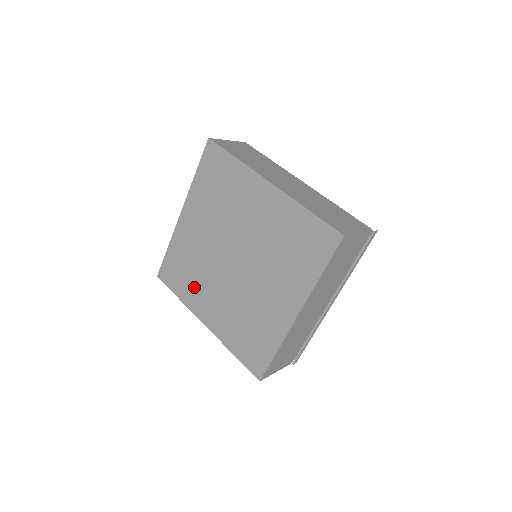
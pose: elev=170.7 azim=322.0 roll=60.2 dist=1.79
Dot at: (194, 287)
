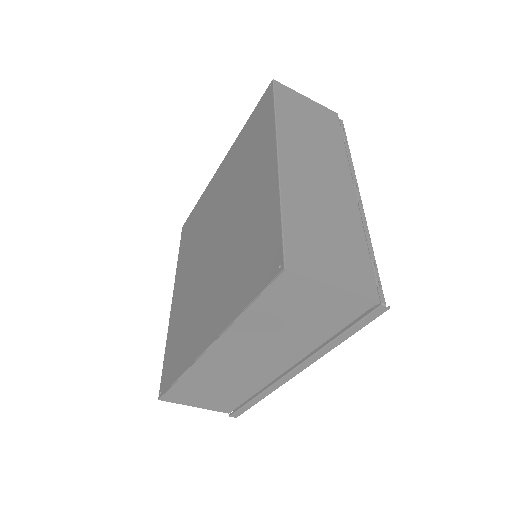
Dot at: (187, 254)
